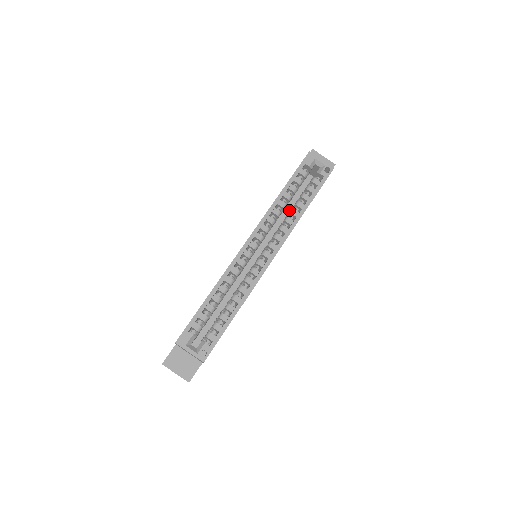
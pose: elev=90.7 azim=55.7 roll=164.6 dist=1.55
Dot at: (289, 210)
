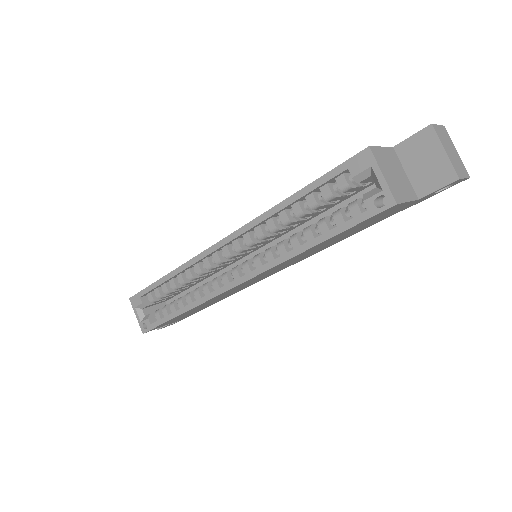
Dot at: occluded
